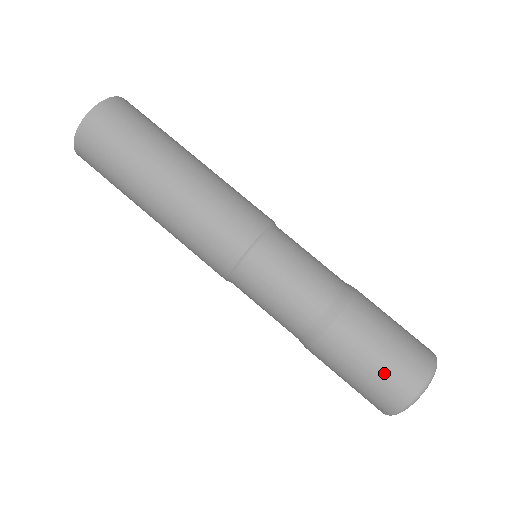
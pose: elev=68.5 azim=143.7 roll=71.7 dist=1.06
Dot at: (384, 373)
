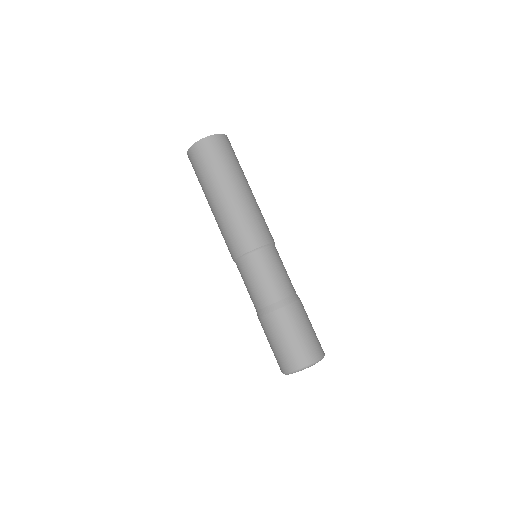
Dot at: (302, 343)
